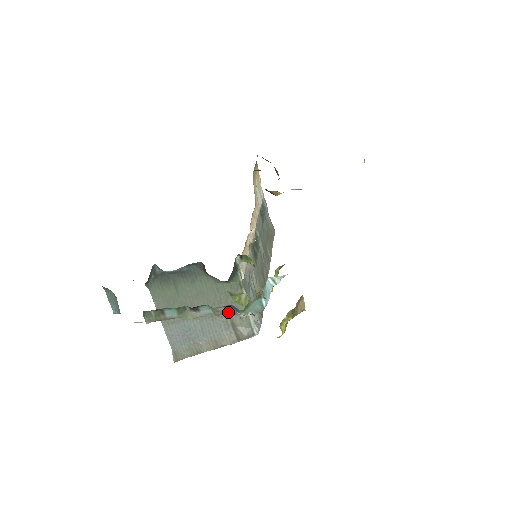
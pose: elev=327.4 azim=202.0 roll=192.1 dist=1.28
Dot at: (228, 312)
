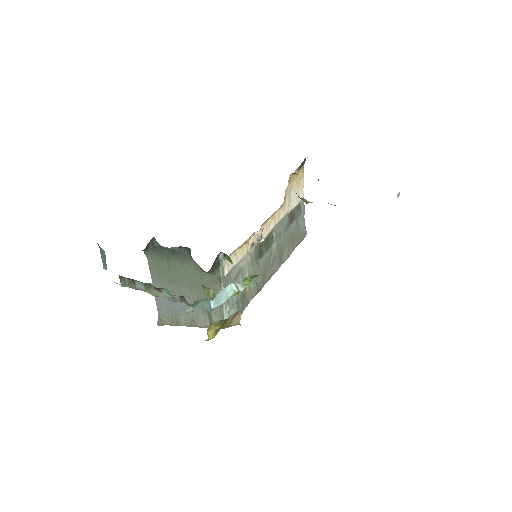
Dot at: (183, 302)
